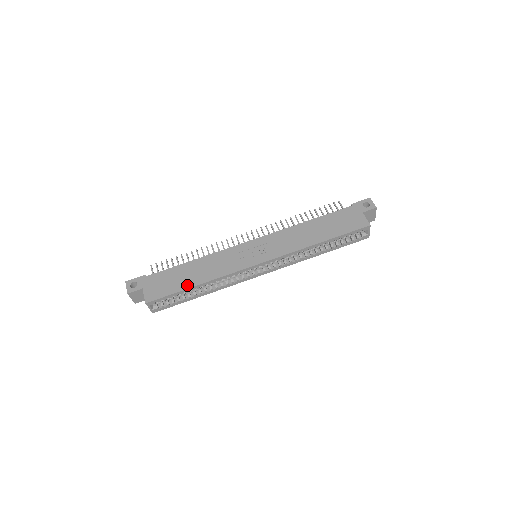
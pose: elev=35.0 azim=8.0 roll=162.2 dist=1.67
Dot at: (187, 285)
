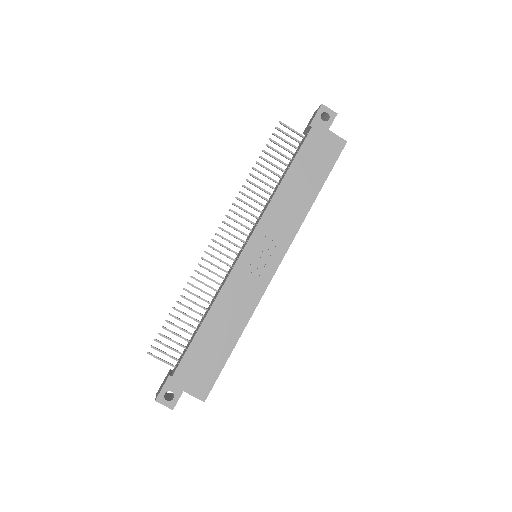
Dot at: (228, 349)
